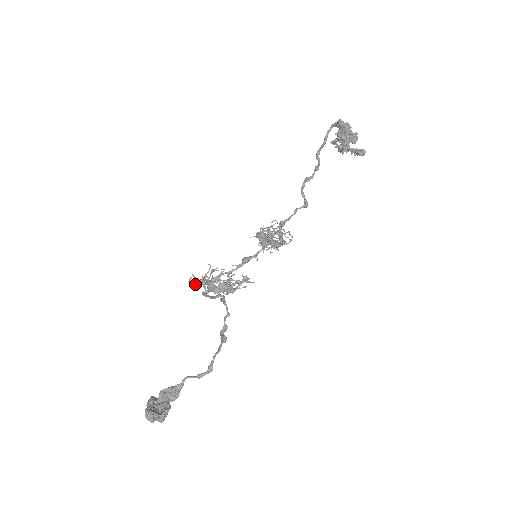
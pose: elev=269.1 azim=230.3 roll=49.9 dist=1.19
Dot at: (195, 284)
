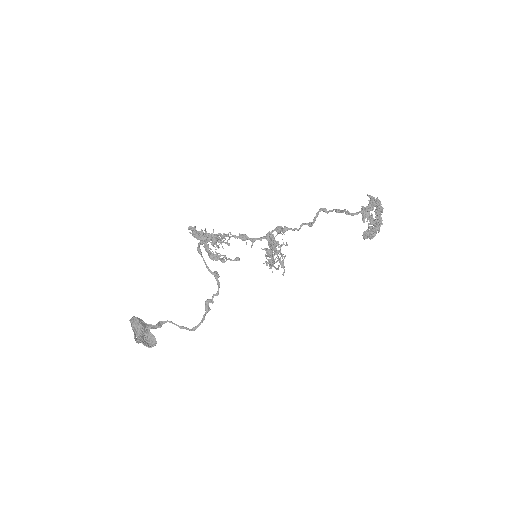
Dot at: (193, 234)
